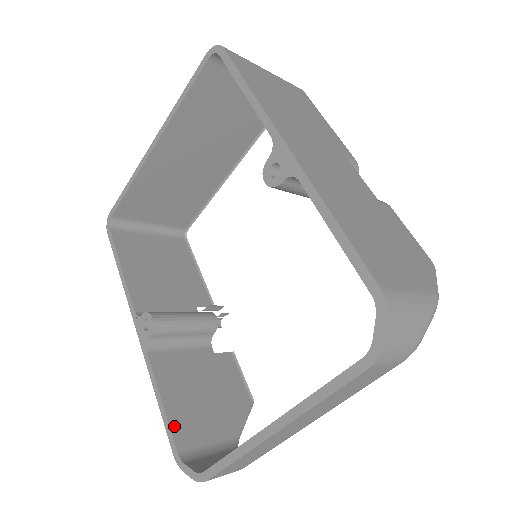
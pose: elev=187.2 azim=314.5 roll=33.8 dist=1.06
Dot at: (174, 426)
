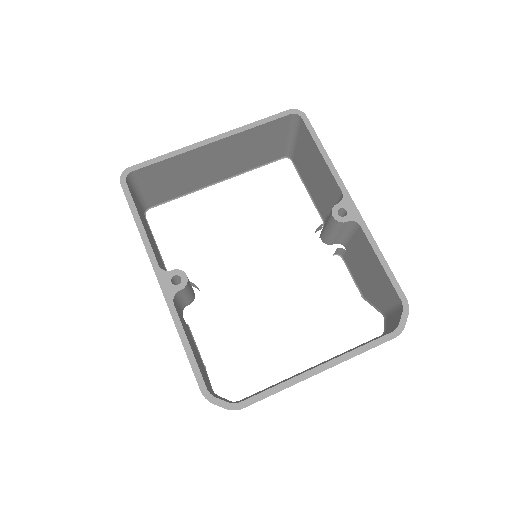
Dot at: (199, 368)
